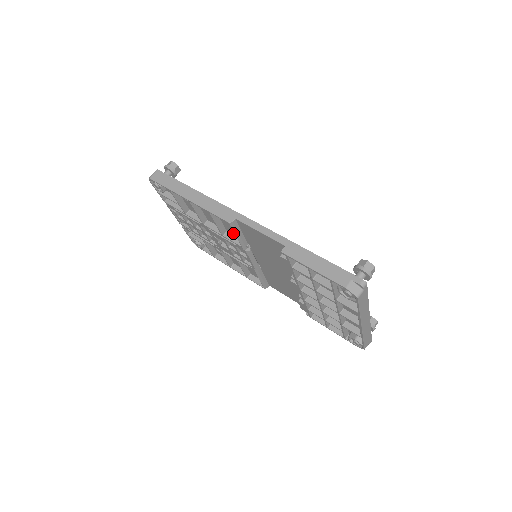
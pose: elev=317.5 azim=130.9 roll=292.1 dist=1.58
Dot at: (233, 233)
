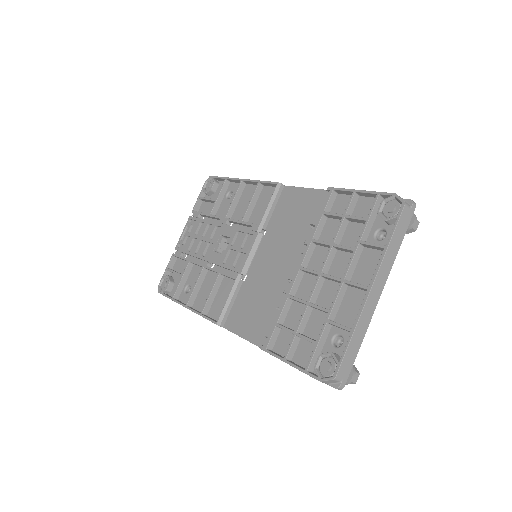
Dot at: (255, 221)
